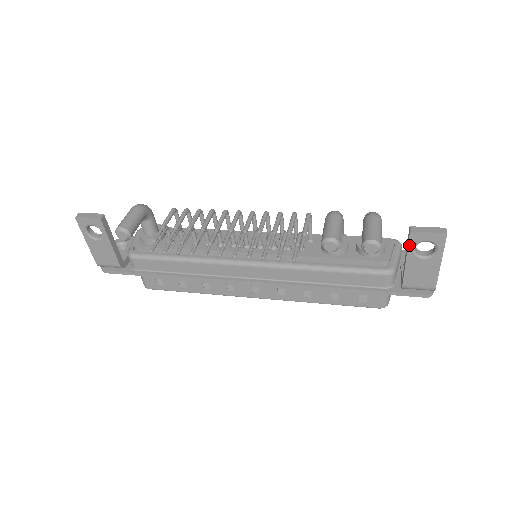
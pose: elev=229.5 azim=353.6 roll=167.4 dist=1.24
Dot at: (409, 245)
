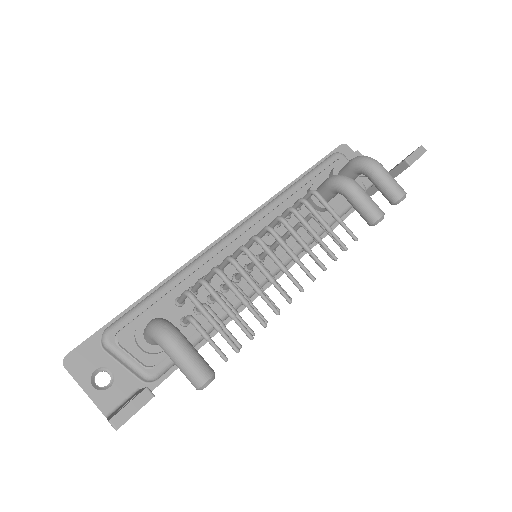
Dot at: occluded
